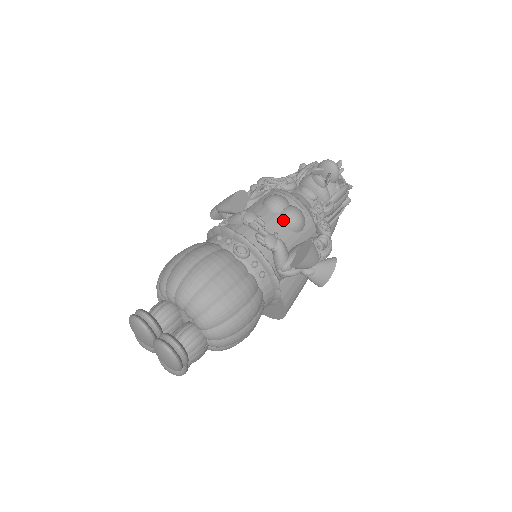
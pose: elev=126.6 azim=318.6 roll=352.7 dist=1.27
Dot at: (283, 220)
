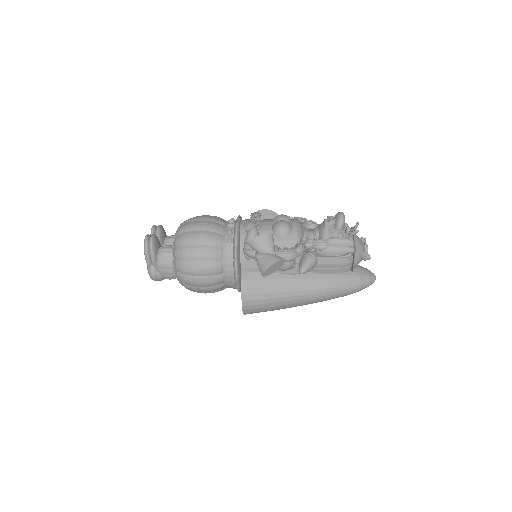
Dot at: (273, 225)
